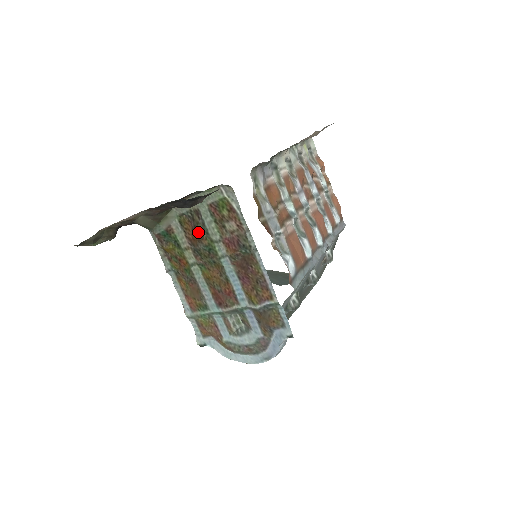
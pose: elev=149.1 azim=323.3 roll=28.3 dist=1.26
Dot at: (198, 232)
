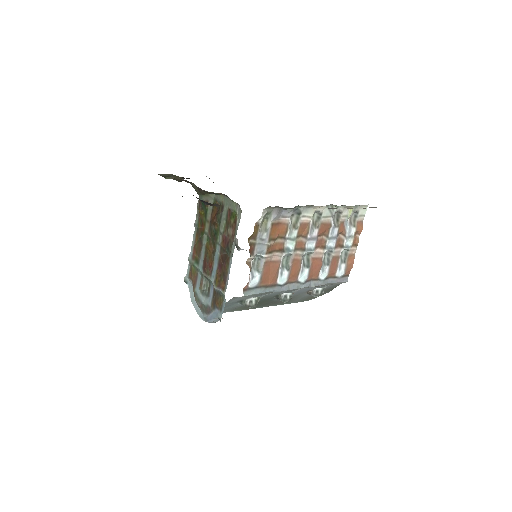
Dot at: (217, 218)
